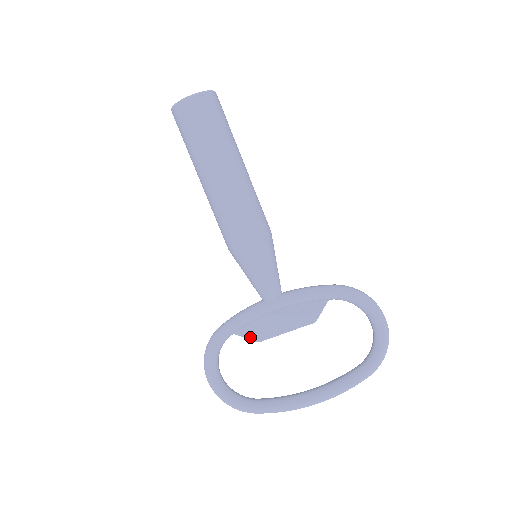
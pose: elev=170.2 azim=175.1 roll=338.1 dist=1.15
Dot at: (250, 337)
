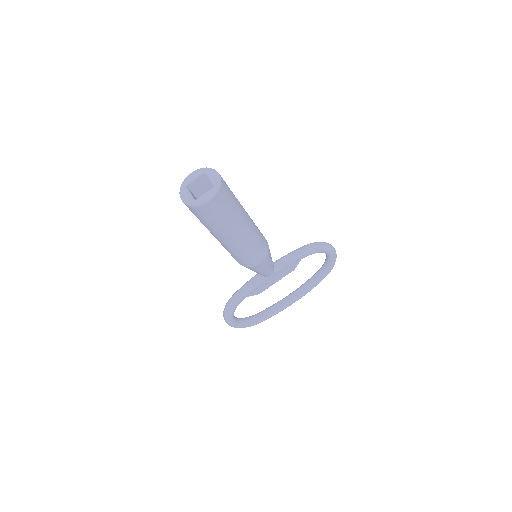
Dot at: occluded
